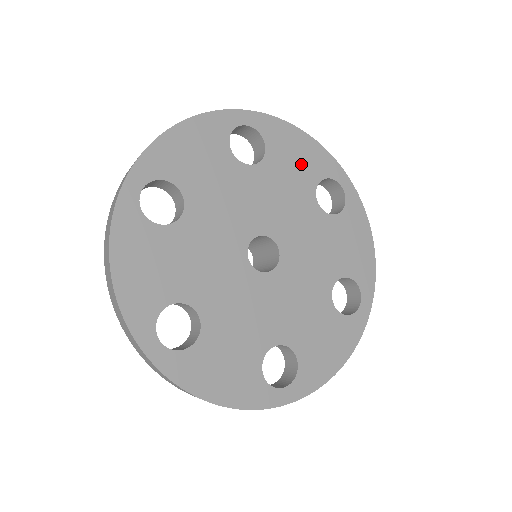
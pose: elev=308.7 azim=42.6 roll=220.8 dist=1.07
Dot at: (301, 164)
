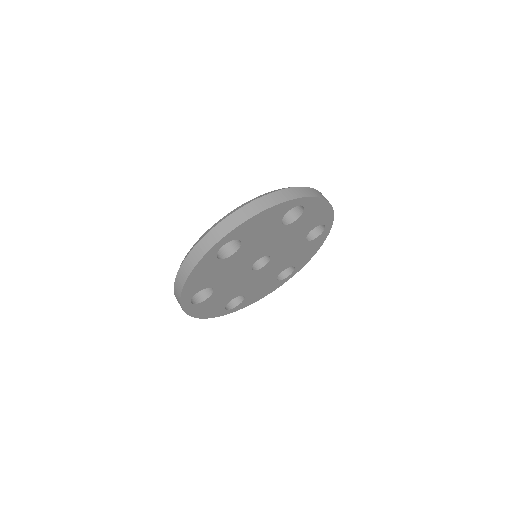
Dot at: (313, 220)
